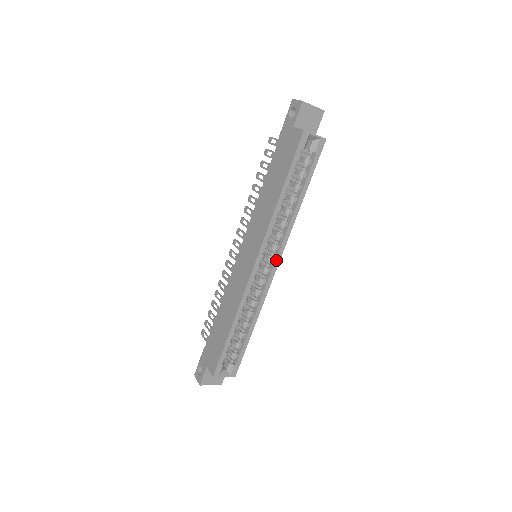
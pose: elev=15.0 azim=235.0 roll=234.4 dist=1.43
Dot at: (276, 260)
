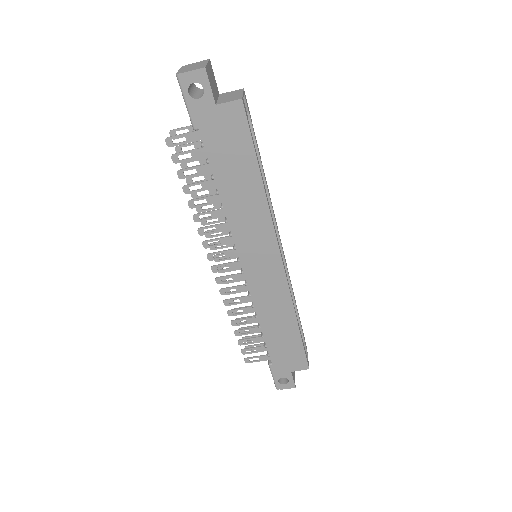
Dot at: (280, 239)
